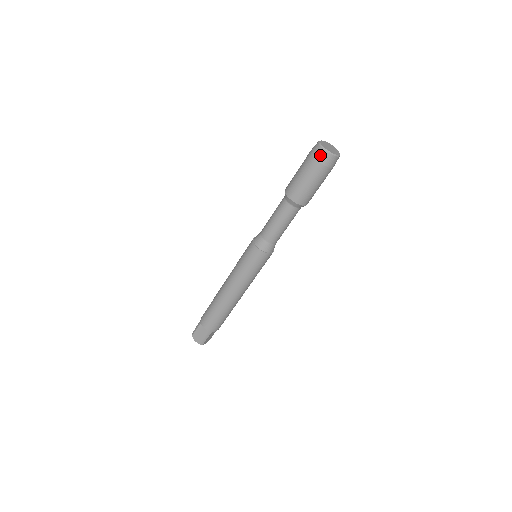
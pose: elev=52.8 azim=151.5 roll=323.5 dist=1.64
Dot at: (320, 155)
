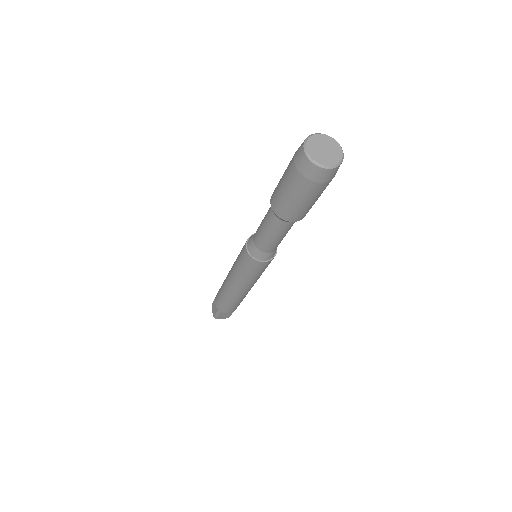
Dot at: (325, 176)
